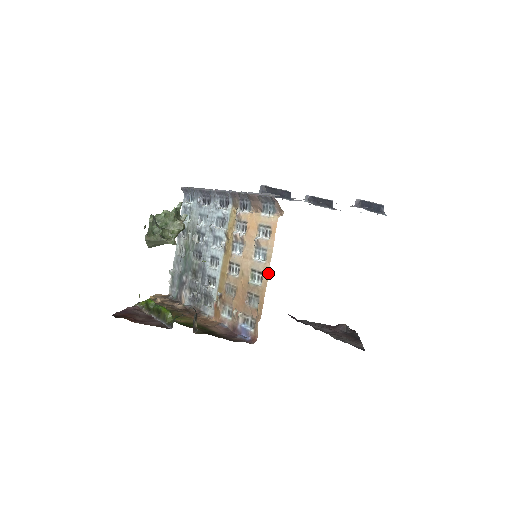
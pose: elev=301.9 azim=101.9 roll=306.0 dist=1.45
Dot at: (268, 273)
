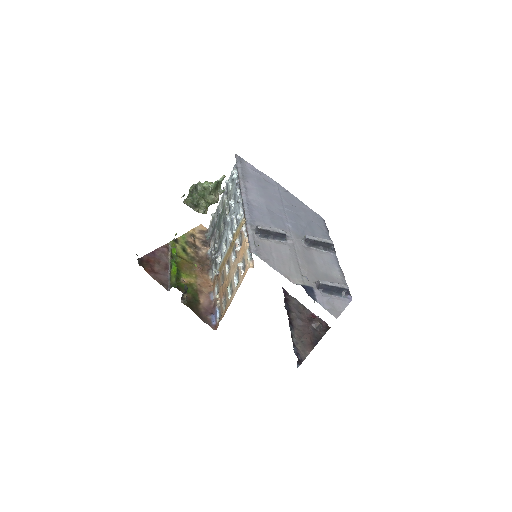
Dot at: (233, 297)
